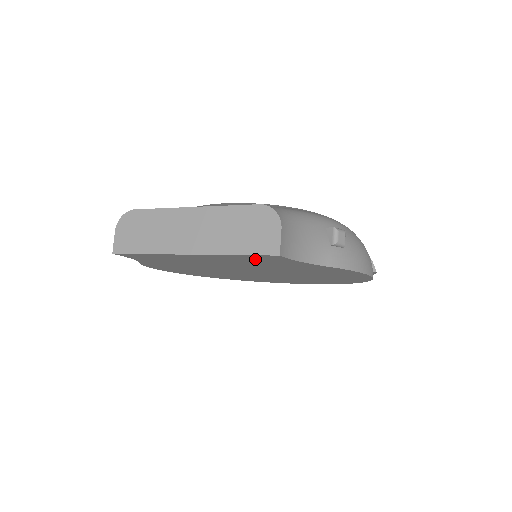
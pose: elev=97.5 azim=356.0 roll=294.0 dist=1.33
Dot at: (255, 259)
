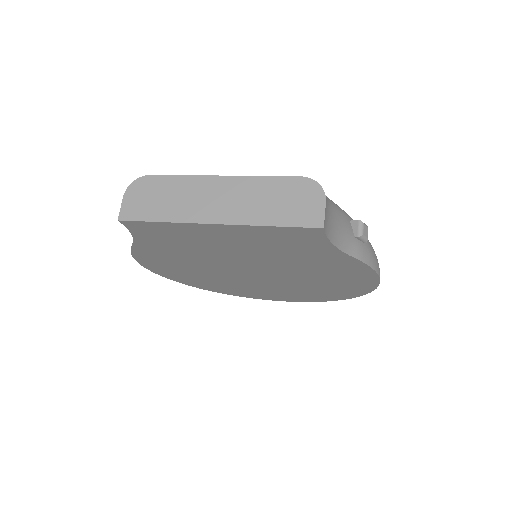
Dot at: (285, 238)
